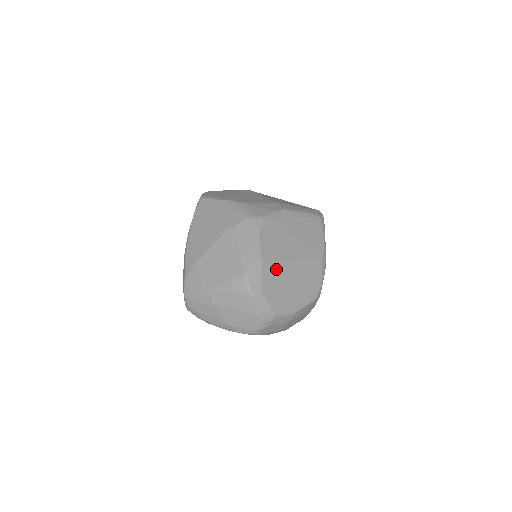
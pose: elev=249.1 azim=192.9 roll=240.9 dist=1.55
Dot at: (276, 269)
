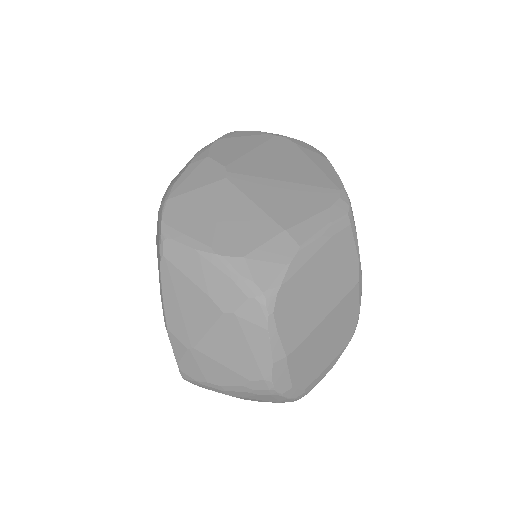
Dot at: (305, 348)
